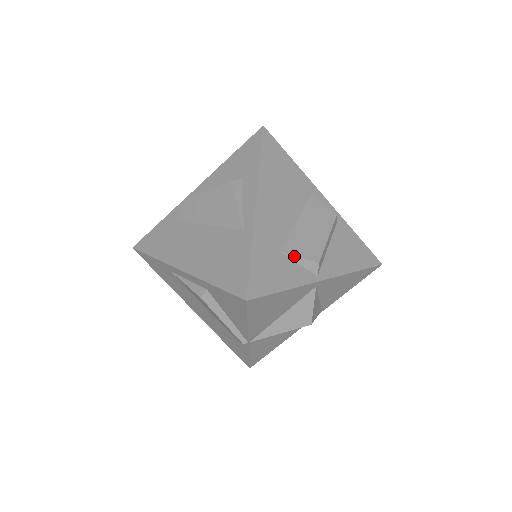
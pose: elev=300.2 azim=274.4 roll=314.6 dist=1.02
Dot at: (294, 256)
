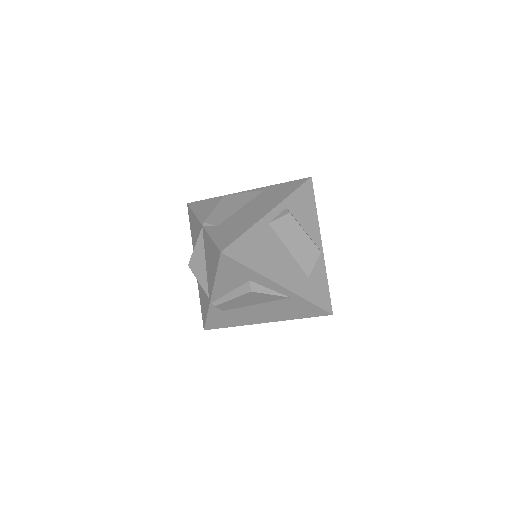
Dot at: (313, 268)
